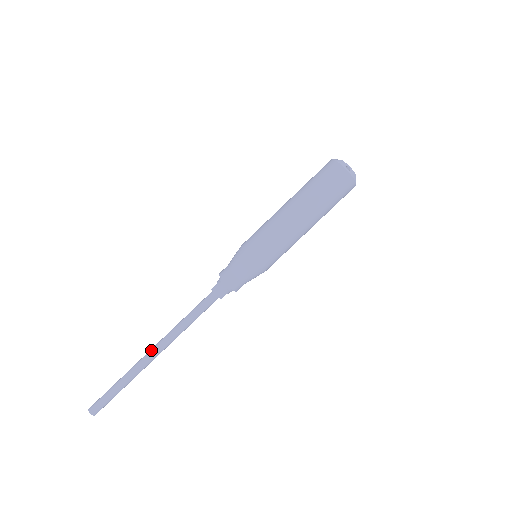
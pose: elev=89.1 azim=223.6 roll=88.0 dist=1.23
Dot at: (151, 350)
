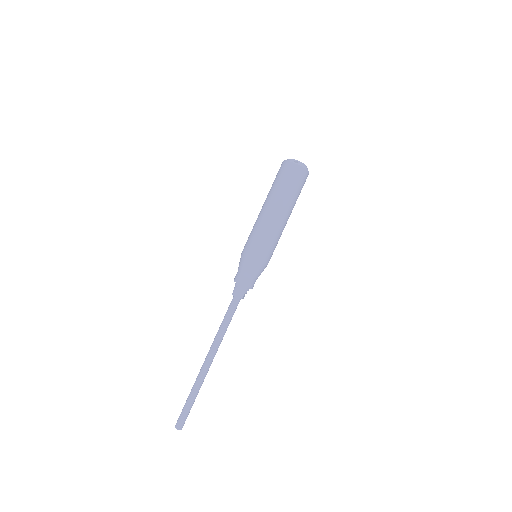
Dot at: (205, 360)
